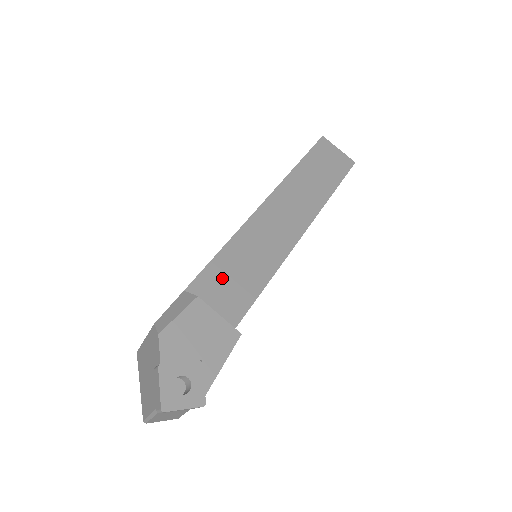
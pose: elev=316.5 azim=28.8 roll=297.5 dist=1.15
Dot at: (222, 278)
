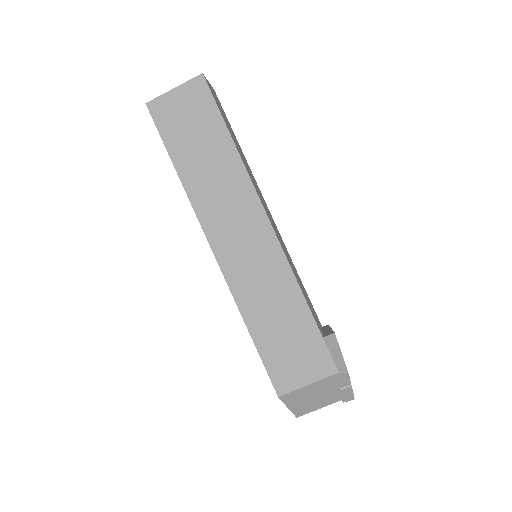
Dot at: (309, 304)
